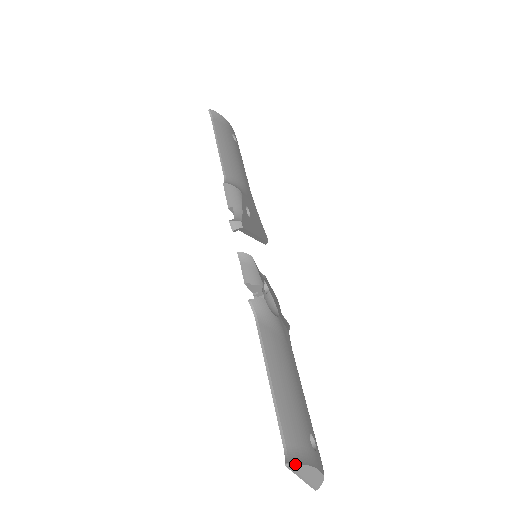
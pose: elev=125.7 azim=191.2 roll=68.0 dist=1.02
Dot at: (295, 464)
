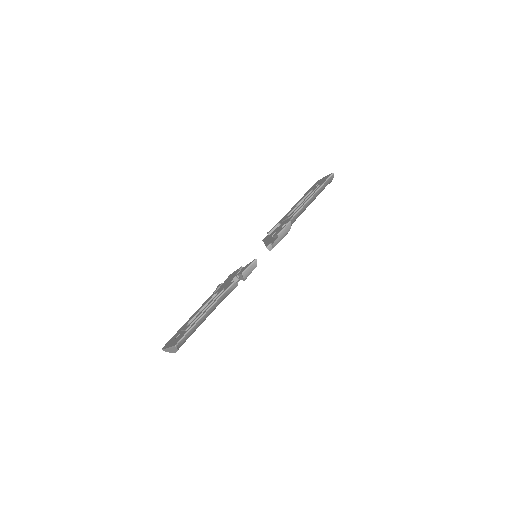
Dot at: (177, 348)
